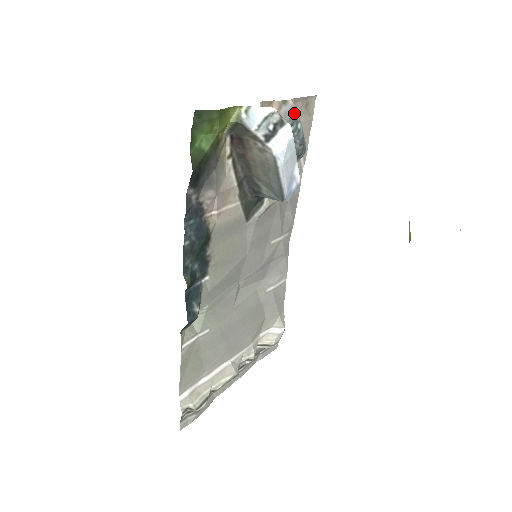
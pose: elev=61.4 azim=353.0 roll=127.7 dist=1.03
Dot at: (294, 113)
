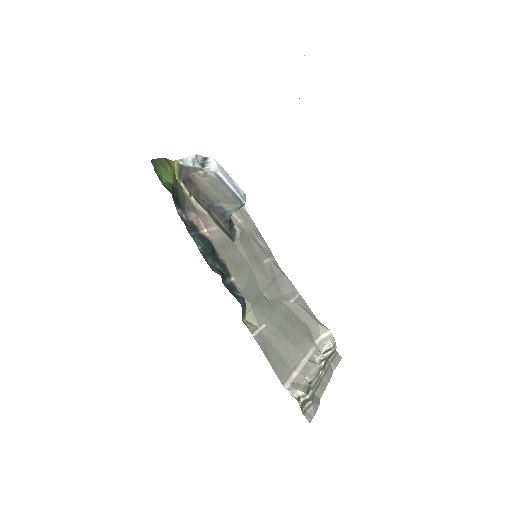
Dot at: occluded
